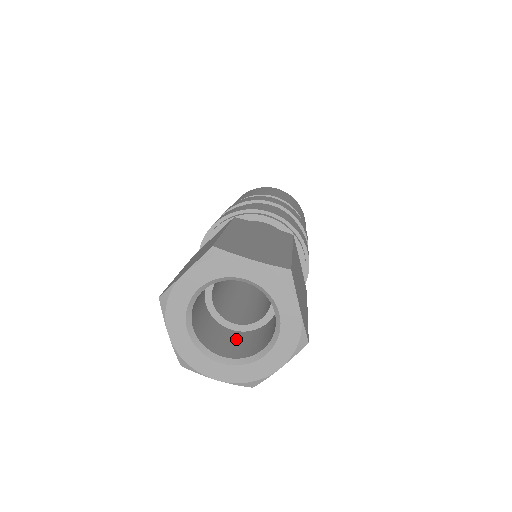
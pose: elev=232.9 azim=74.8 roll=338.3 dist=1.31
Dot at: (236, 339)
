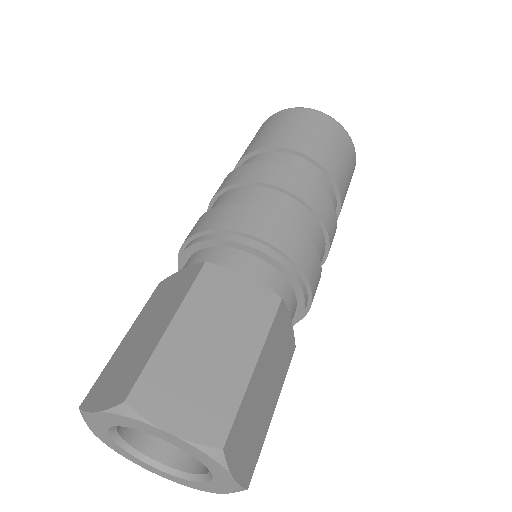
Dot at: occluded
